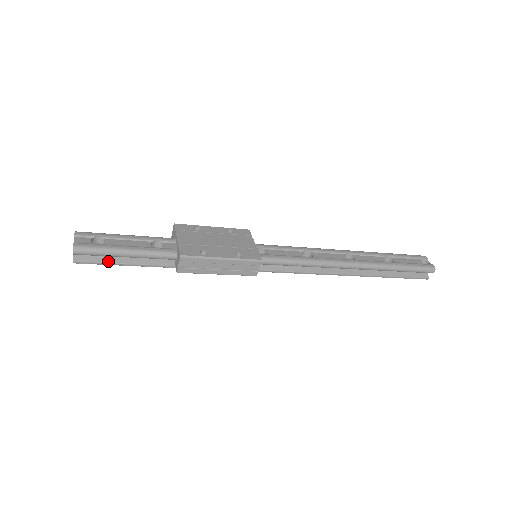
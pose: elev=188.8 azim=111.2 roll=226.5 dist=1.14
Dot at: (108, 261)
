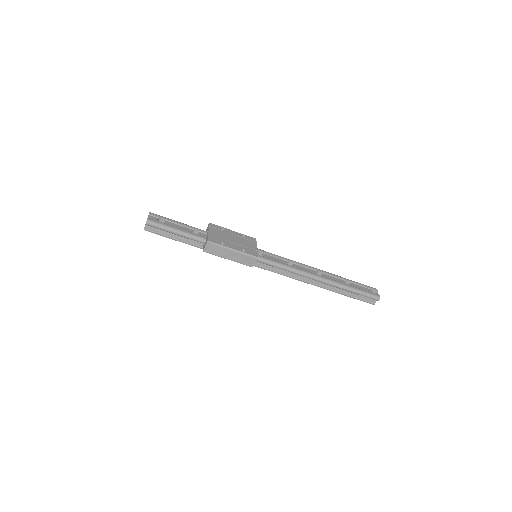
Dot at: (164, 234)
